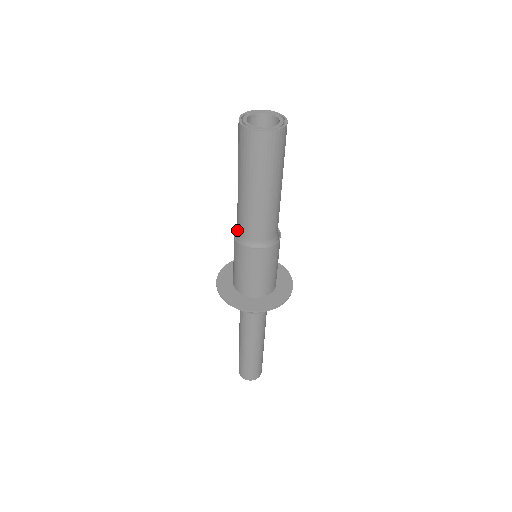
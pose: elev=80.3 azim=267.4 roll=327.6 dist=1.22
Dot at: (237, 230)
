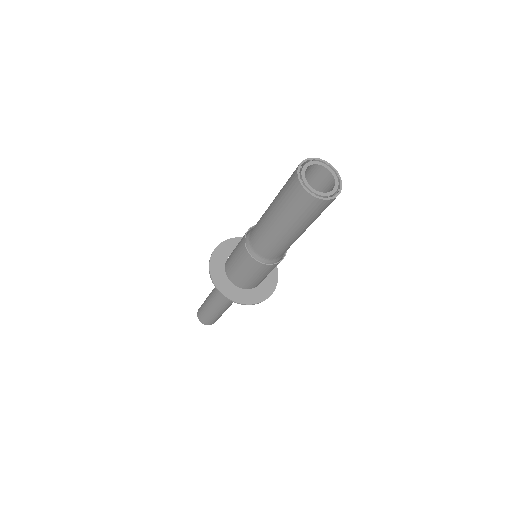
Dot at: (250, 234)
